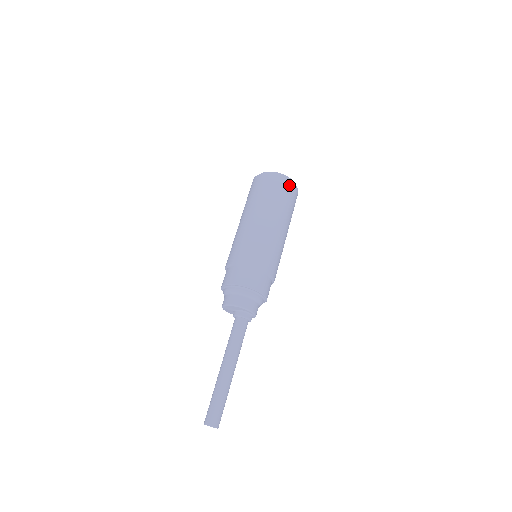
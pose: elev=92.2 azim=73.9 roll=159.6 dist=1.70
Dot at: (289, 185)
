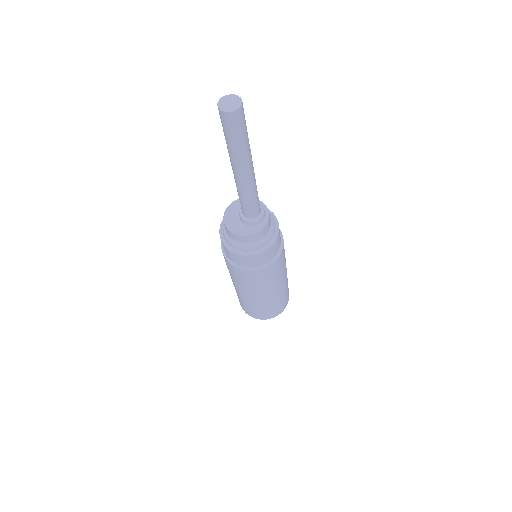
Dot at: occluded
